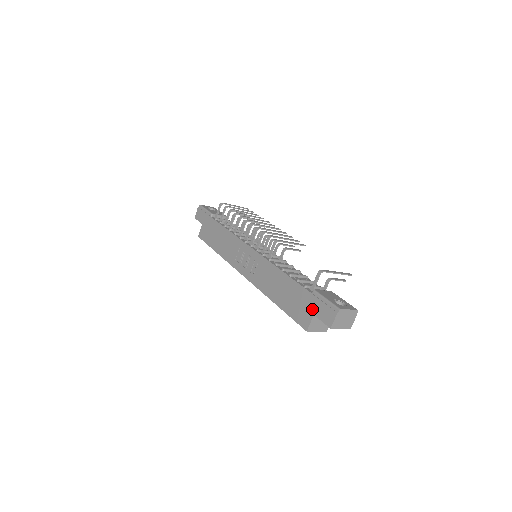
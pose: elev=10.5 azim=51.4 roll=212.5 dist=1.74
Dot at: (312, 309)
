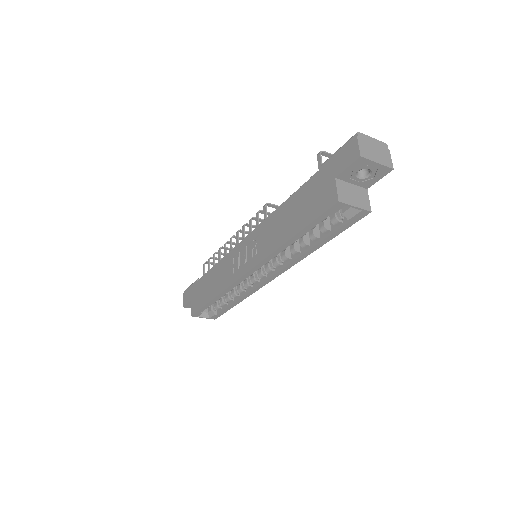
Dot at: (330, 177)
